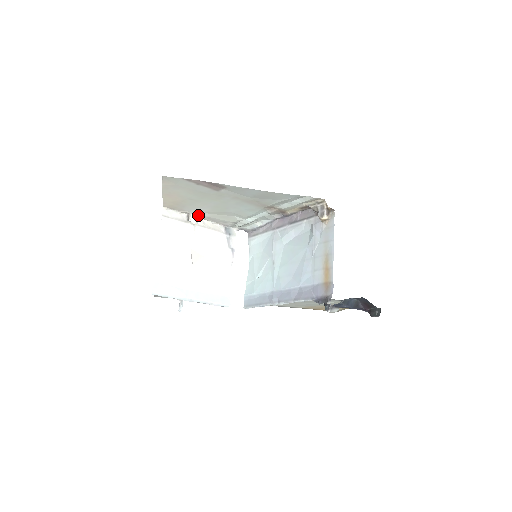
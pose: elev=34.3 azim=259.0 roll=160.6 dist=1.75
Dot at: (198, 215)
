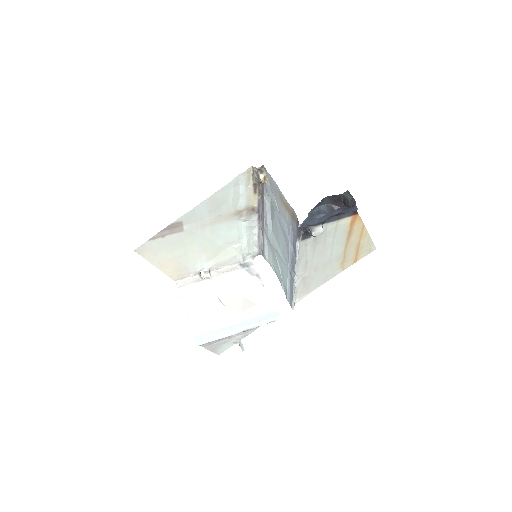
Dot at: (206, 268)
